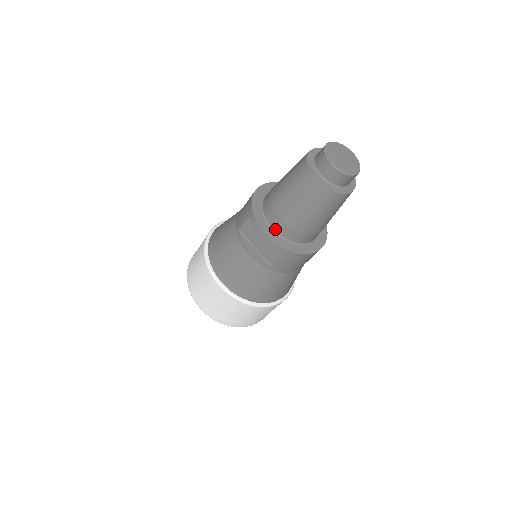
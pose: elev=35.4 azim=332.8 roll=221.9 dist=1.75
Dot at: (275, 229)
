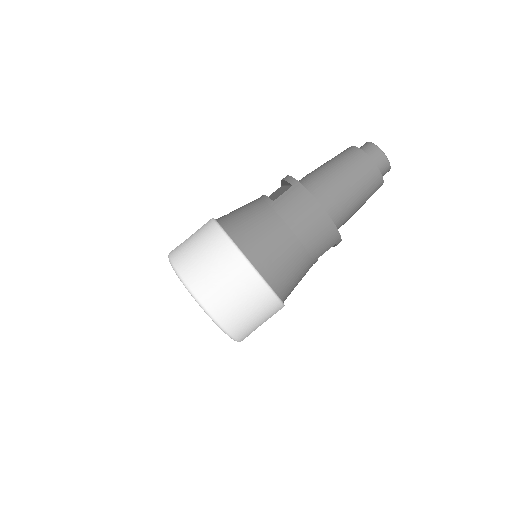
Dot at: occluded
